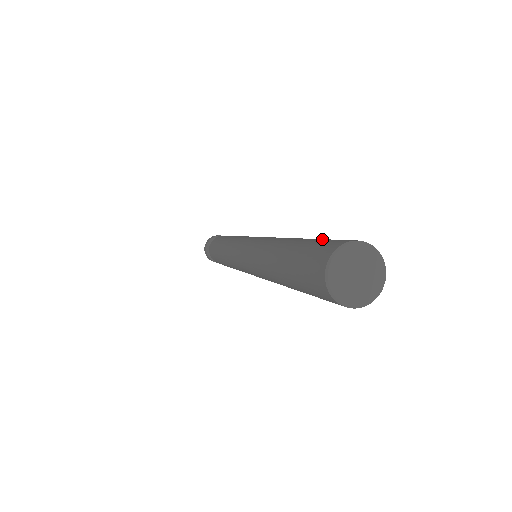
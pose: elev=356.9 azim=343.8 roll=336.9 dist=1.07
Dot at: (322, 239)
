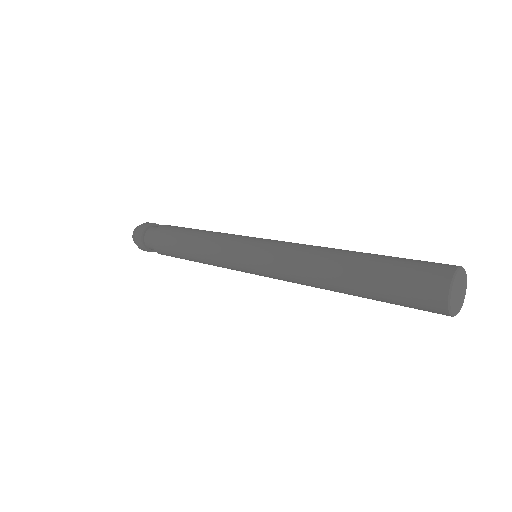
Dot at: occluded
